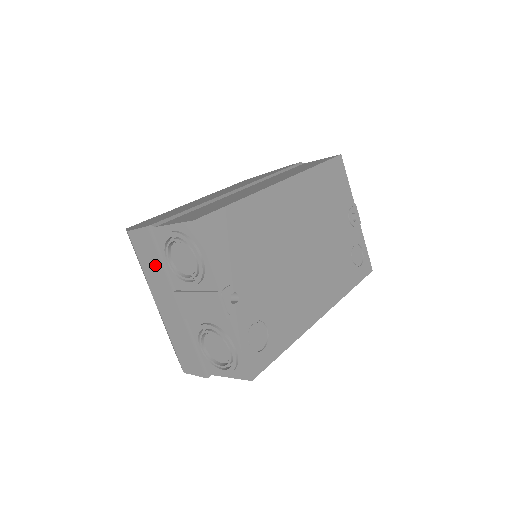
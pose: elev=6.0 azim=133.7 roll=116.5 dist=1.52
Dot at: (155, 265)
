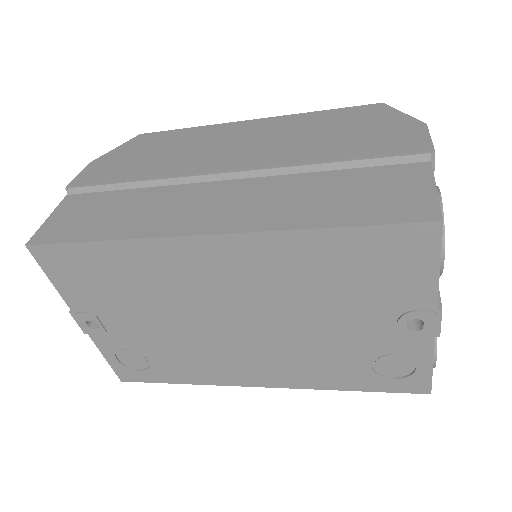
Dot at: occluded
